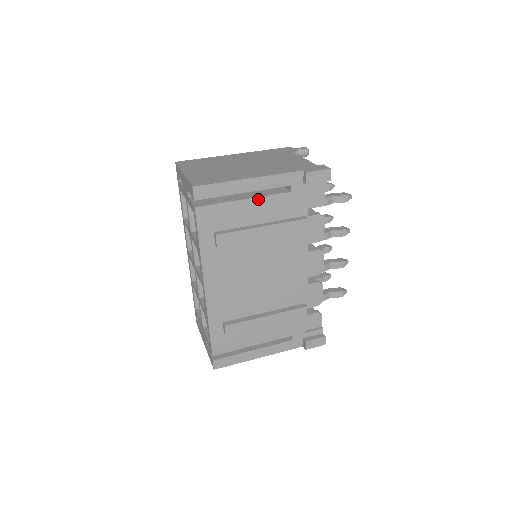
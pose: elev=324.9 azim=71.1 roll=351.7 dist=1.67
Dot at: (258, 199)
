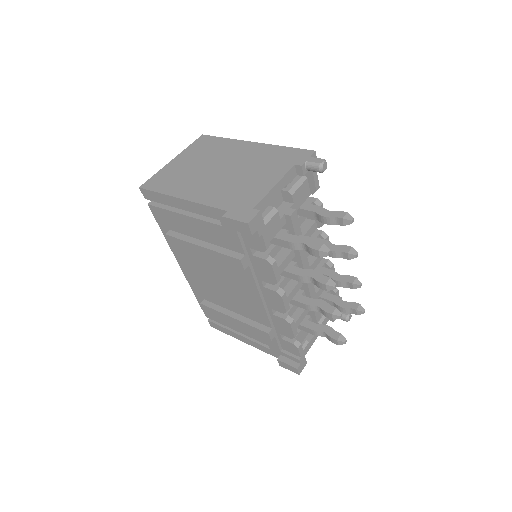
Dot at: (194, 219)
